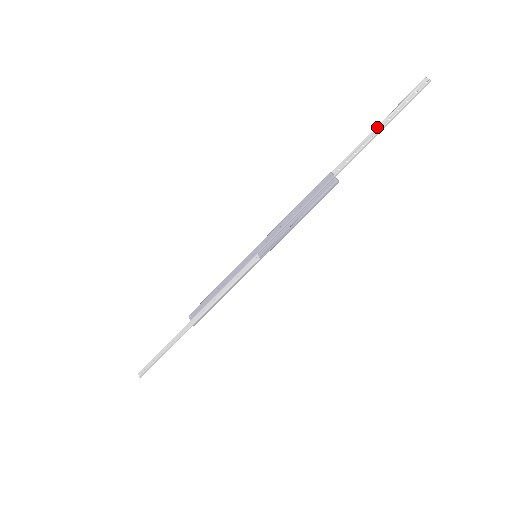
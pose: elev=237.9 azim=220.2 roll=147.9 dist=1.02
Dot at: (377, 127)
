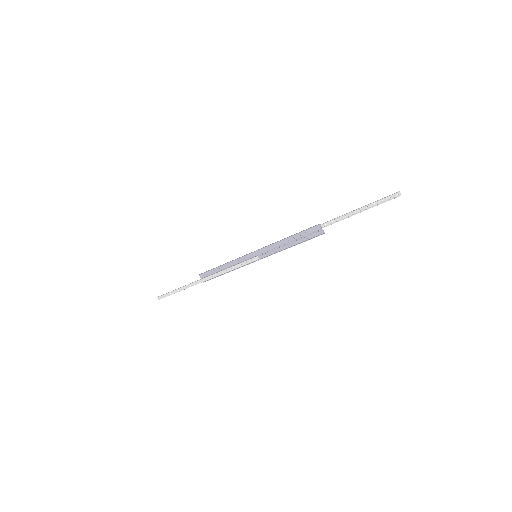
Dot at: (358, 209)
